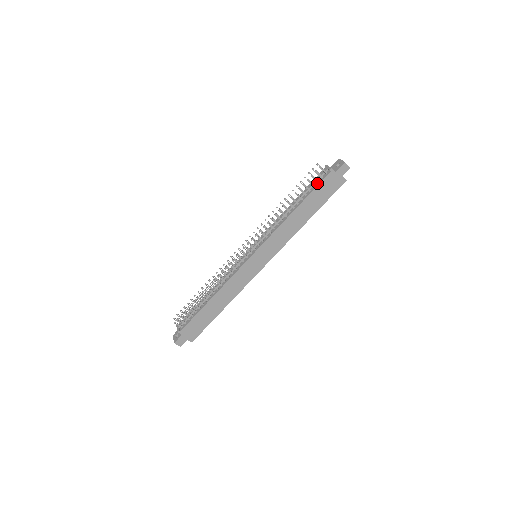
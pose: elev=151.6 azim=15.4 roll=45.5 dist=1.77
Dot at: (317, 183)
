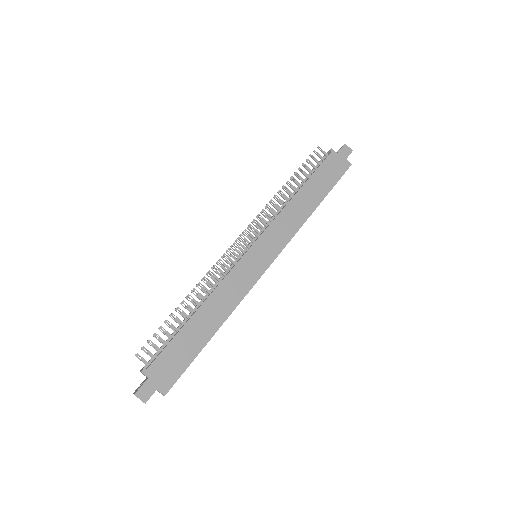
Dot at: (318, 165)
